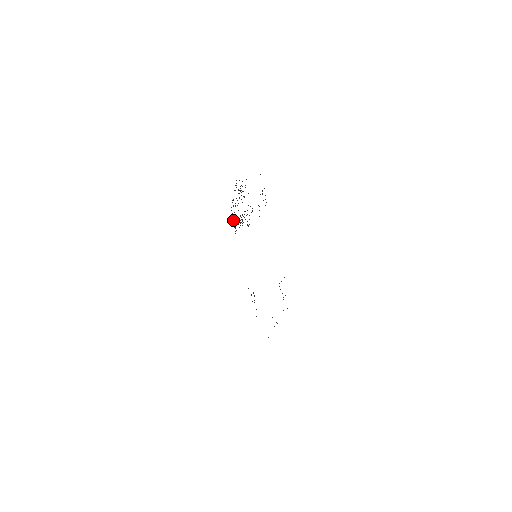
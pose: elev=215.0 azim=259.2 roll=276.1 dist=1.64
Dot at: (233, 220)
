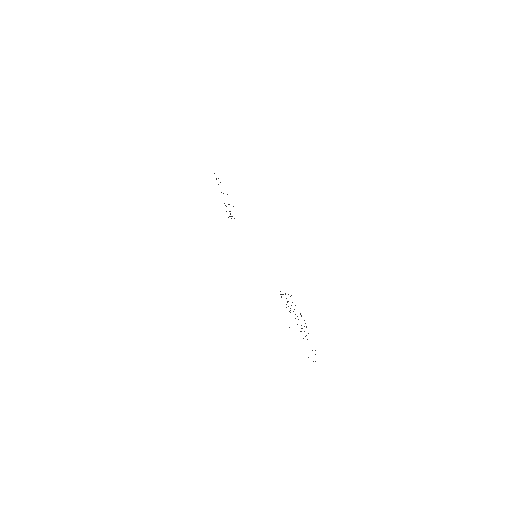
Dot at: occluded
